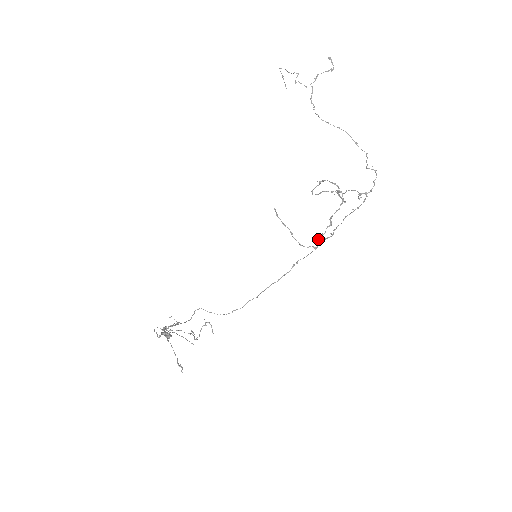
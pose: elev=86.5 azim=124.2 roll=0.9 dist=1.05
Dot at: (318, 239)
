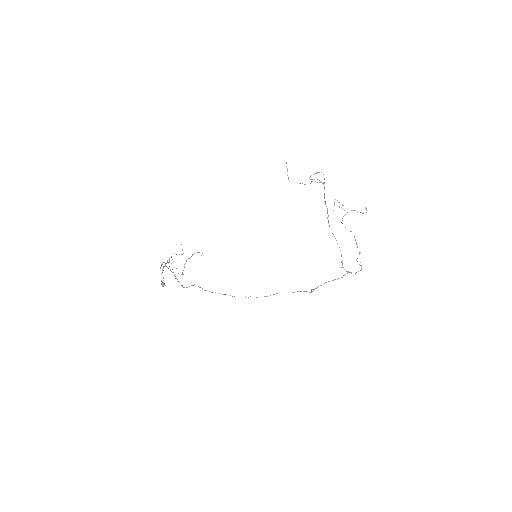
Dot at: occluded
